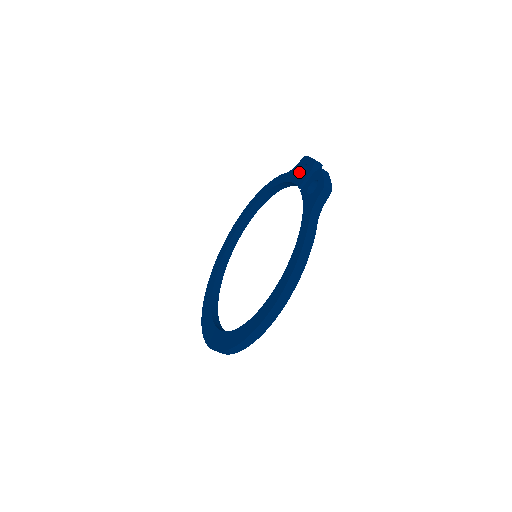
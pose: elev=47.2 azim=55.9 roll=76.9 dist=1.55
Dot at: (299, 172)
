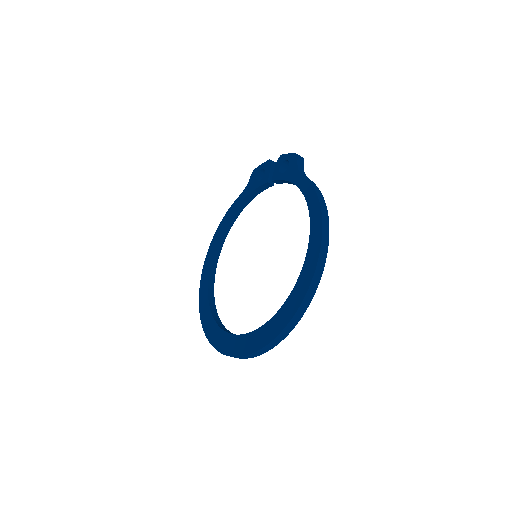
Dot at: (257, 180)
